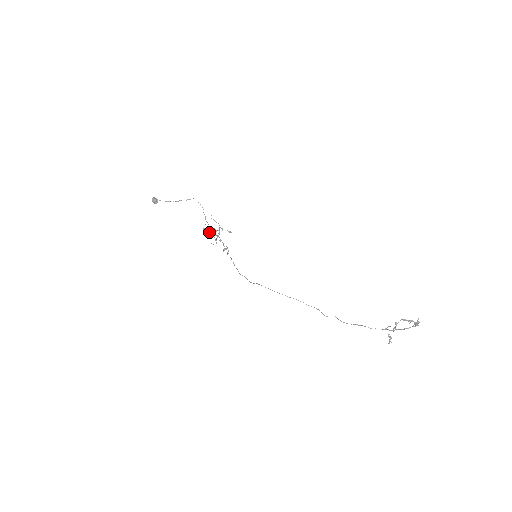
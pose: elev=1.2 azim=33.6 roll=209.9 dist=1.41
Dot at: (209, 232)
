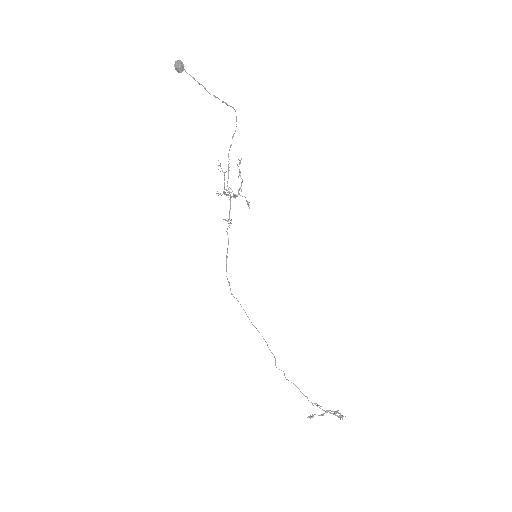
Dot at: occluded
